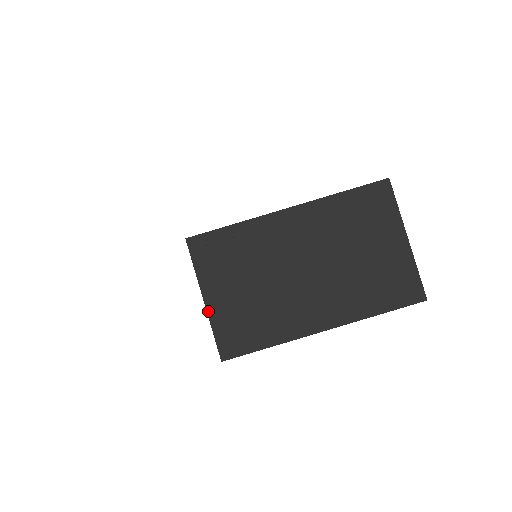
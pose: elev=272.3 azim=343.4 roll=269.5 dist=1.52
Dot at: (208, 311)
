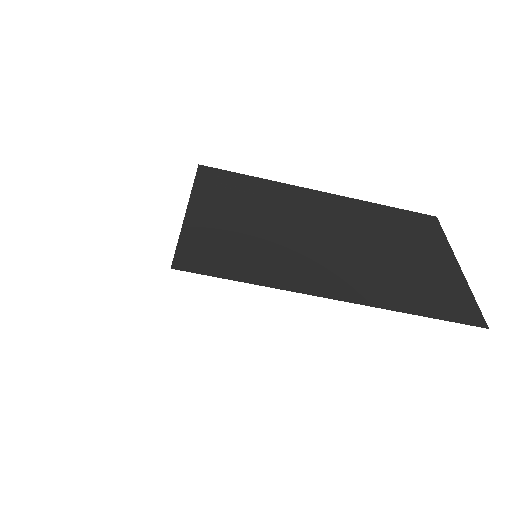
Dot at: (186, 219)
